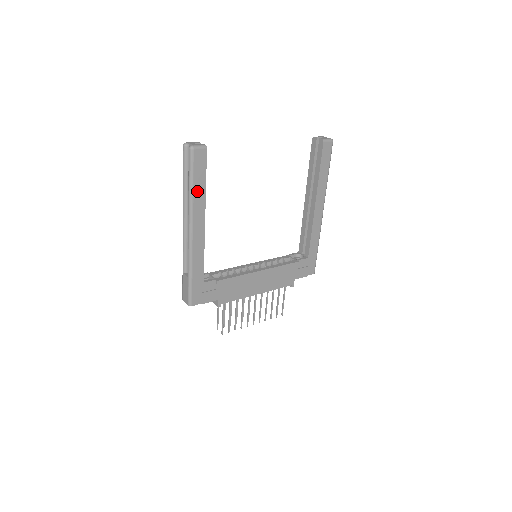
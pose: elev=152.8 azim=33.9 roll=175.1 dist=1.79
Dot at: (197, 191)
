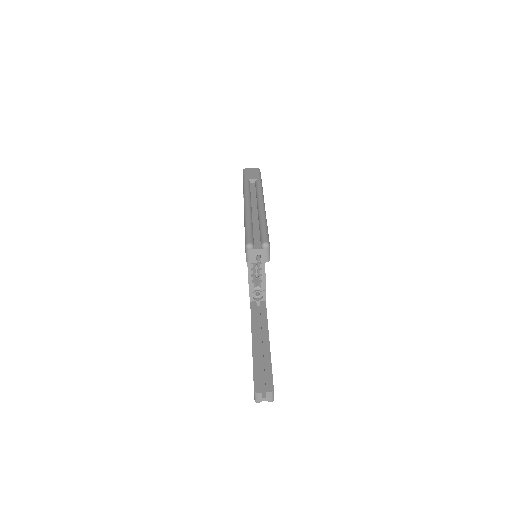
Dot at: occluded
